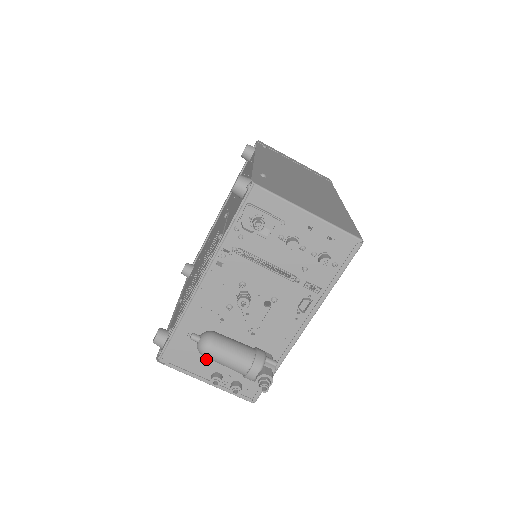
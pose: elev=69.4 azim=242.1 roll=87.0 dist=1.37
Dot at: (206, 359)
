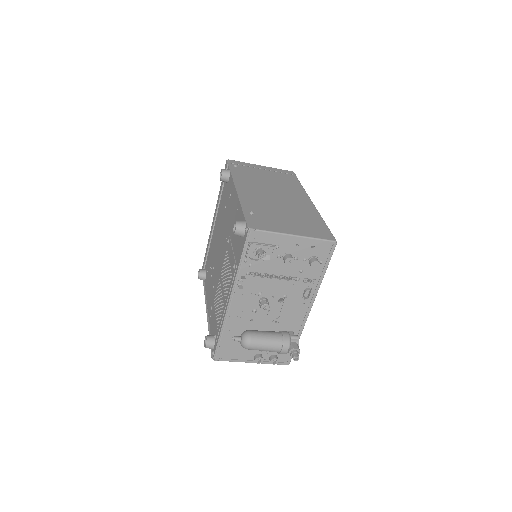
Dot at: occluded
